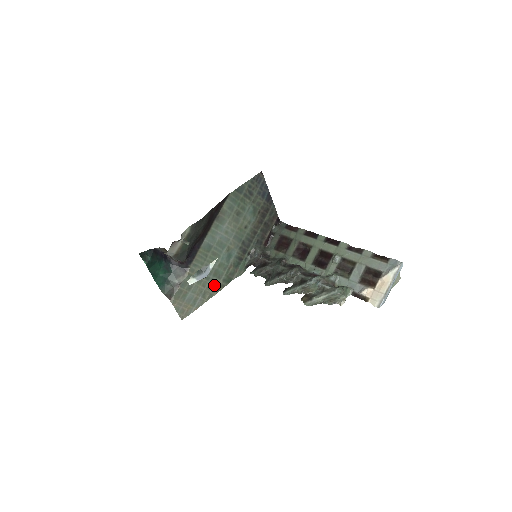
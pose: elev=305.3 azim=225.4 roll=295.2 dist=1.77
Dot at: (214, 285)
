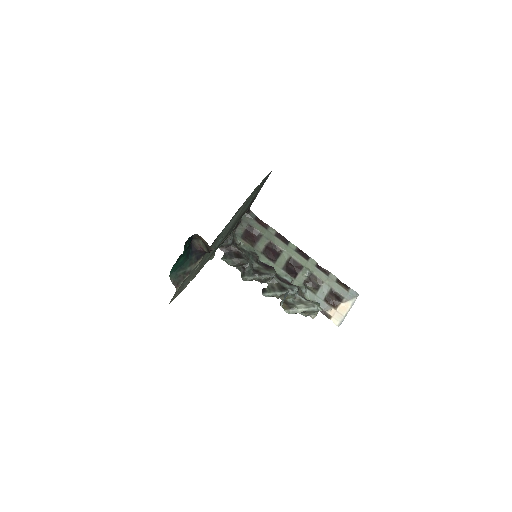
Dot at: (199, 269)
